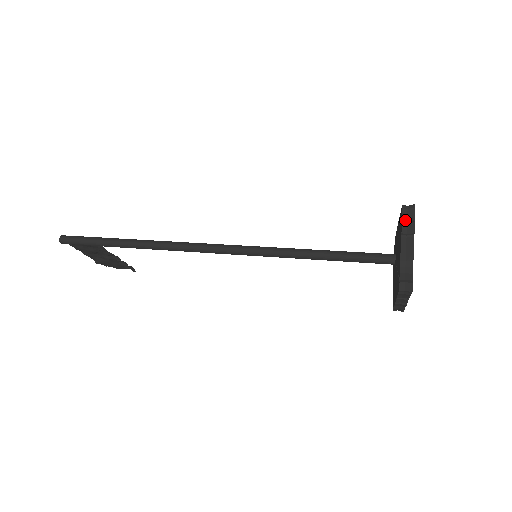
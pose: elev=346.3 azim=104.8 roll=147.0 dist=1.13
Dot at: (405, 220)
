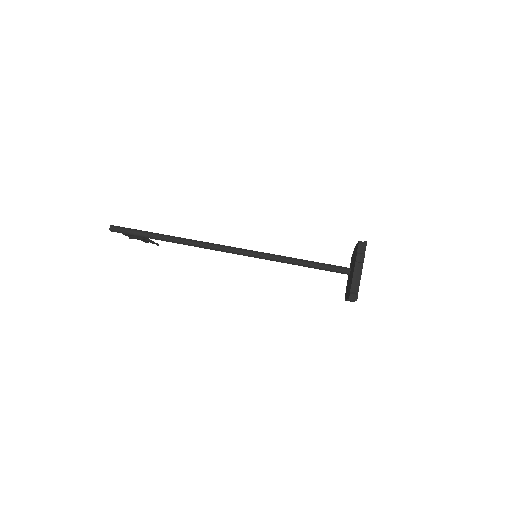
Dot at: (359, 252)
